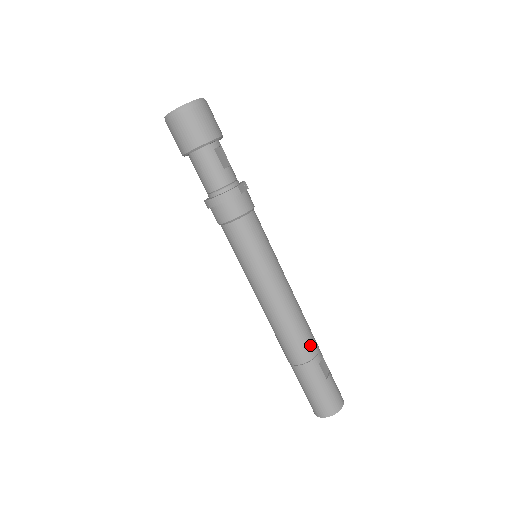
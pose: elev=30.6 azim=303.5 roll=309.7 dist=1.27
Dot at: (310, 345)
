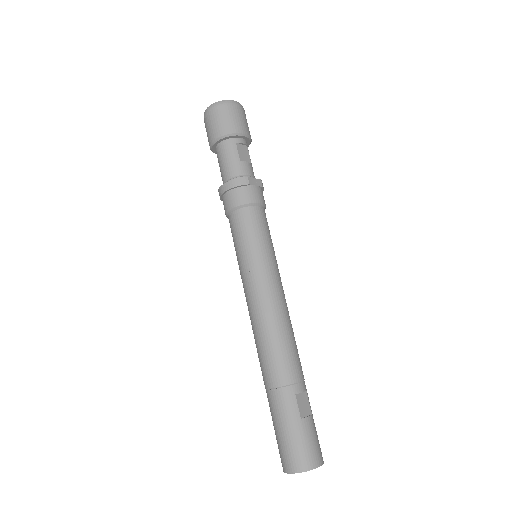
Dot at: (289, 367)
